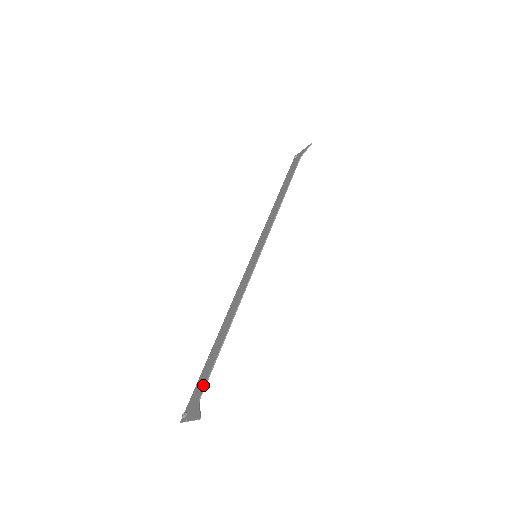
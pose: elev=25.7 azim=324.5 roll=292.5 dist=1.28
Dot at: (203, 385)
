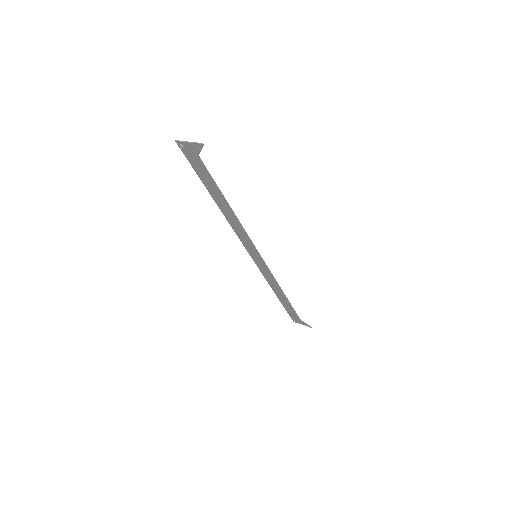
Dot at: (296, 315)
